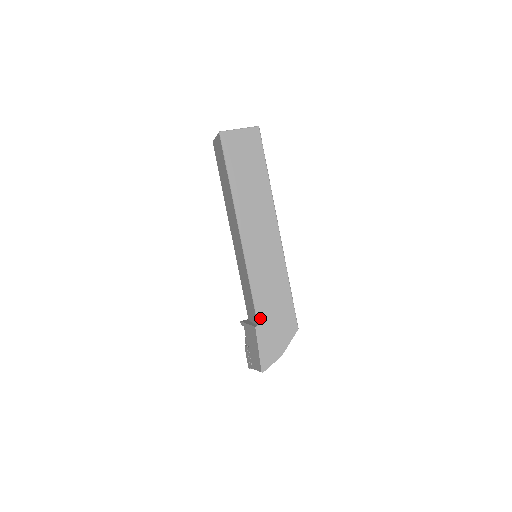
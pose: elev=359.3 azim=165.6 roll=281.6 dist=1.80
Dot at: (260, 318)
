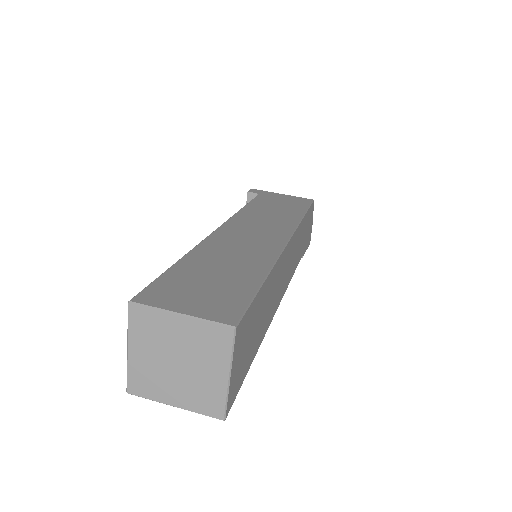
Dot at: (302, 253)
